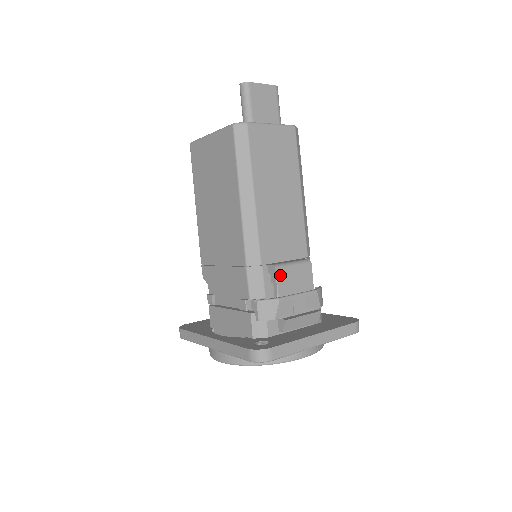
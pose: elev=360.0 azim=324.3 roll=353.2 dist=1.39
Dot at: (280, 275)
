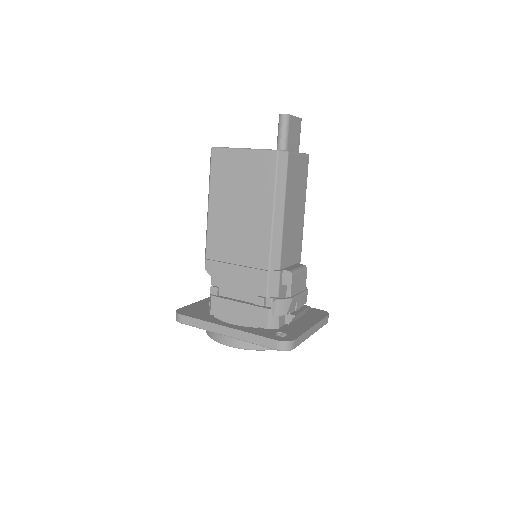
Dot at: (293, 279)
